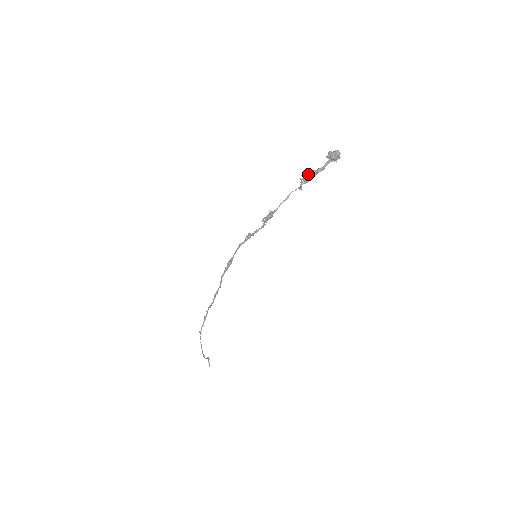
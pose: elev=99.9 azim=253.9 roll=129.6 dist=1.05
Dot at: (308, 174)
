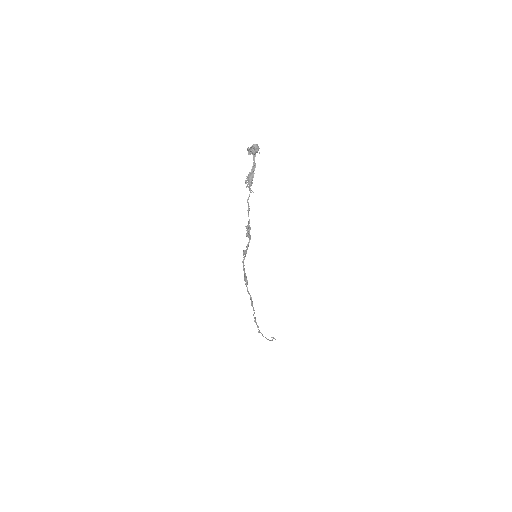
Dot at: (248, 178)
